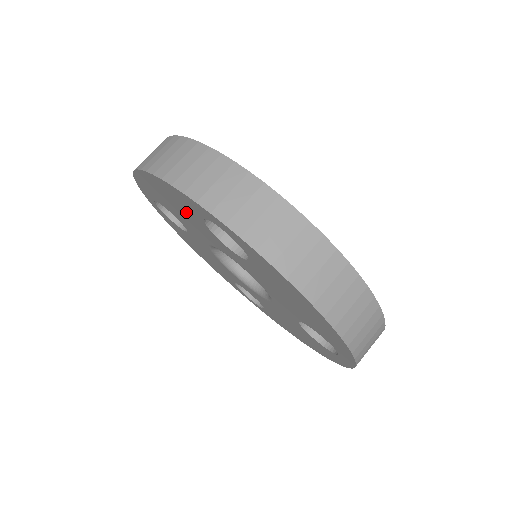
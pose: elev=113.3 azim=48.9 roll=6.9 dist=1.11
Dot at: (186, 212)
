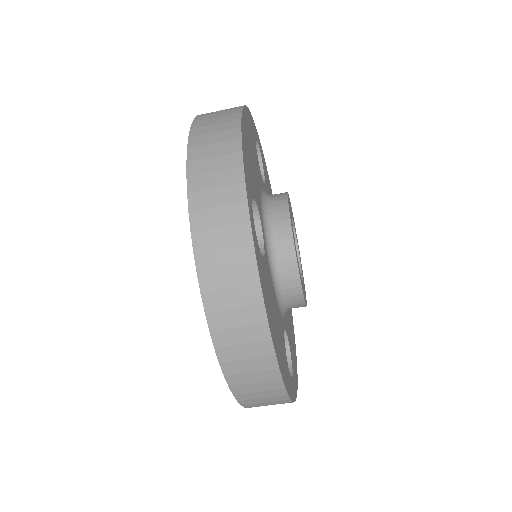
Dot at: occluded
